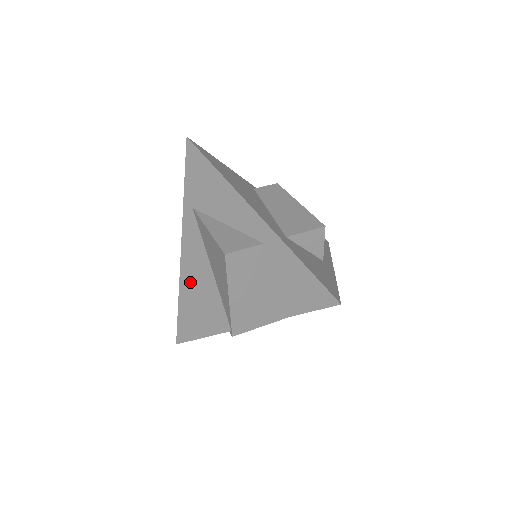
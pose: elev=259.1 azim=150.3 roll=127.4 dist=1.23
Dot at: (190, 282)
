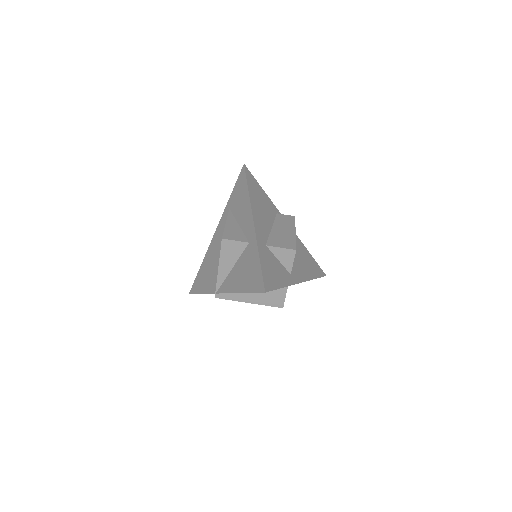
Dot at: (210, 255)
